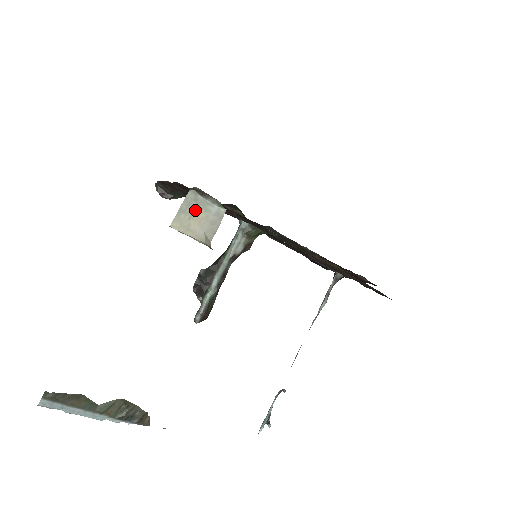
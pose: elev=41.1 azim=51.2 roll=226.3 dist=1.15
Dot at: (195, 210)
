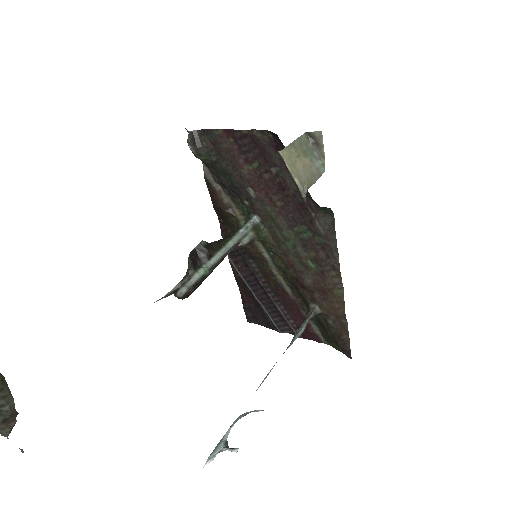
Dot at: (303, 153)
